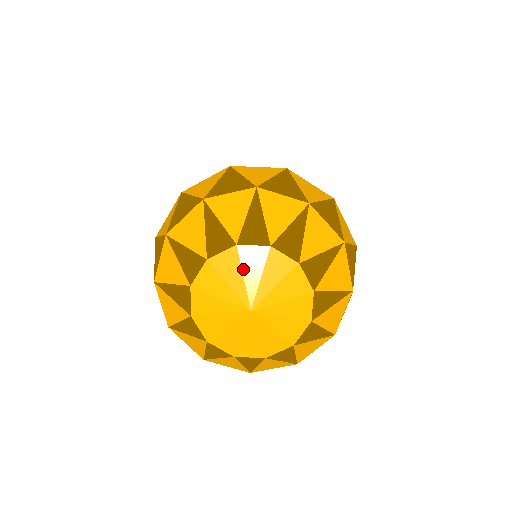
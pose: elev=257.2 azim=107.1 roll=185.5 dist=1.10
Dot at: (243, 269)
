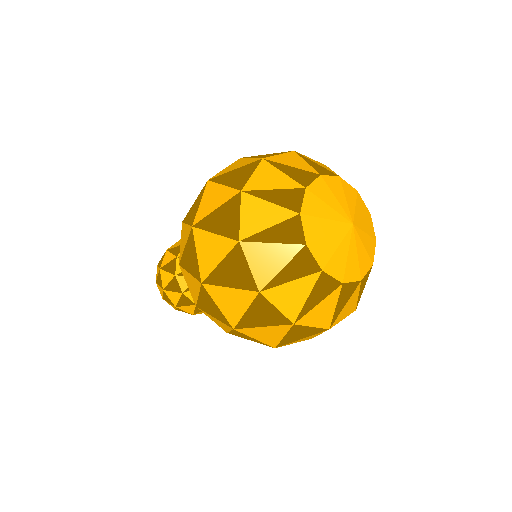
Dot at: (357, 203)
